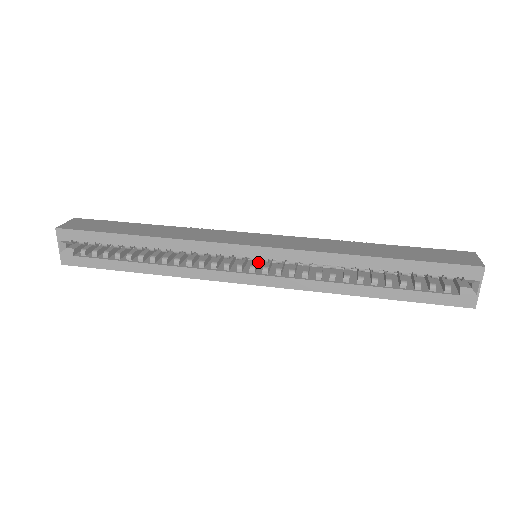
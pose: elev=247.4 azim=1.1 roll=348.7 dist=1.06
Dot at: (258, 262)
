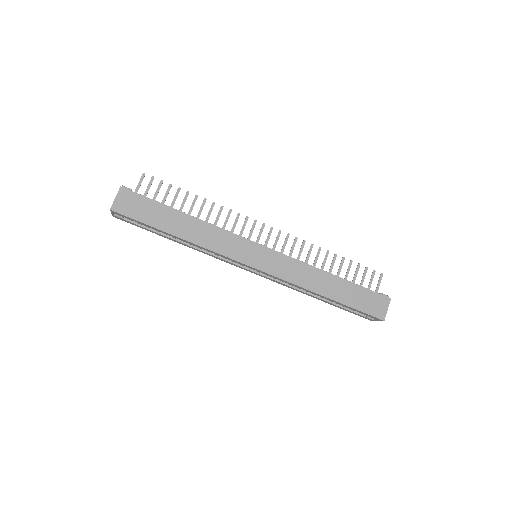
Dot at: occluded
